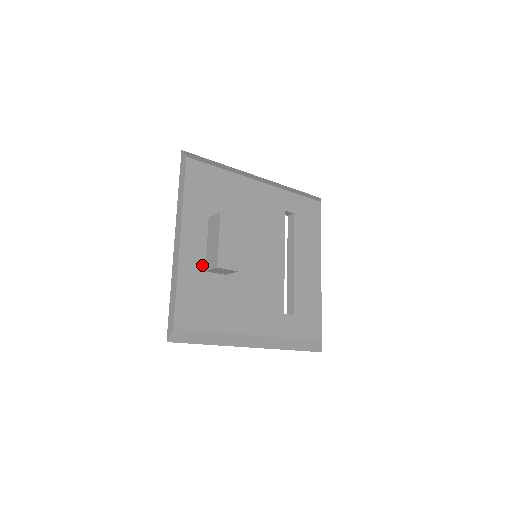
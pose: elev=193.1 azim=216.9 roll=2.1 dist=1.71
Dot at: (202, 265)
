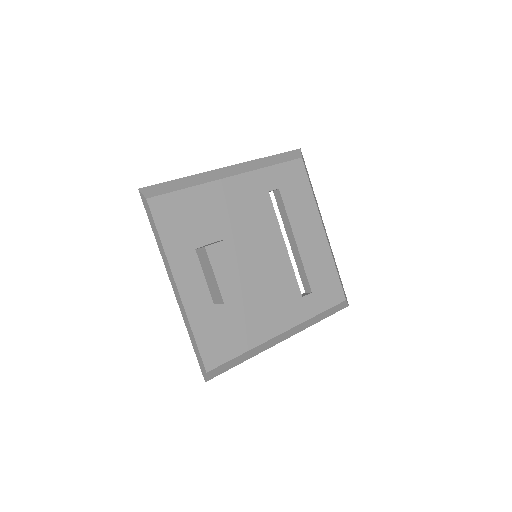
Dot at: (208, 300)
